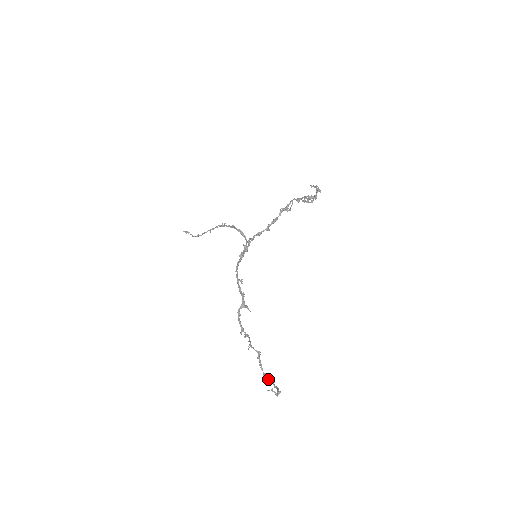
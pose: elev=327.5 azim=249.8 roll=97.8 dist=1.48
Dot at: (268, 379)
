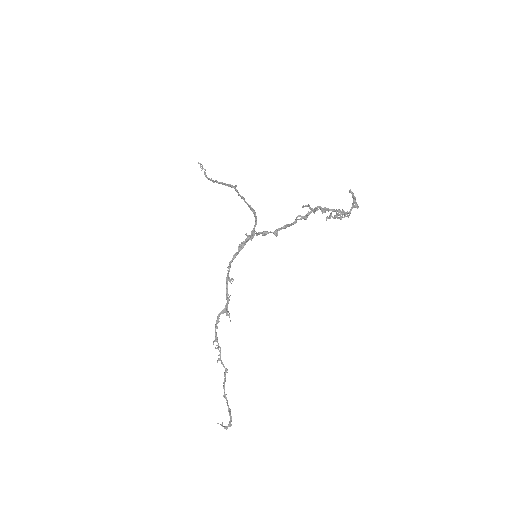
Dot at: (226, 402)
